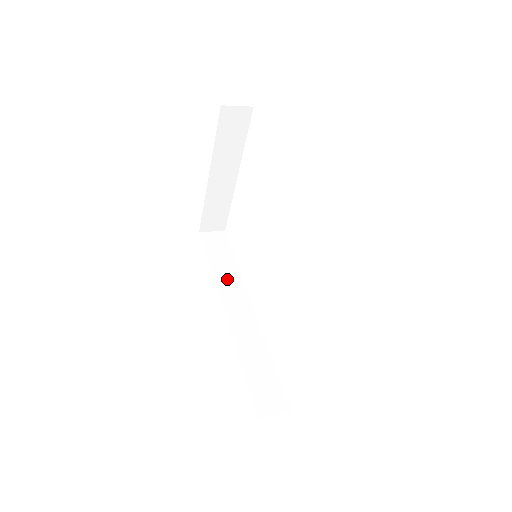
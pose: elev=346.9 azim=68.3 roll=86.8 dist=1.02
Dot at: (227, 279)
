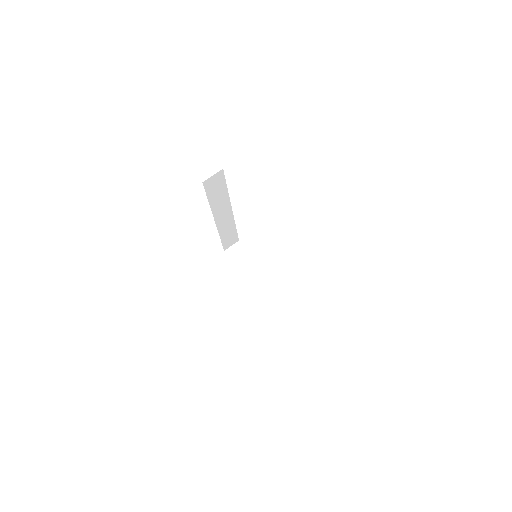
Dot at: (219, 204)
